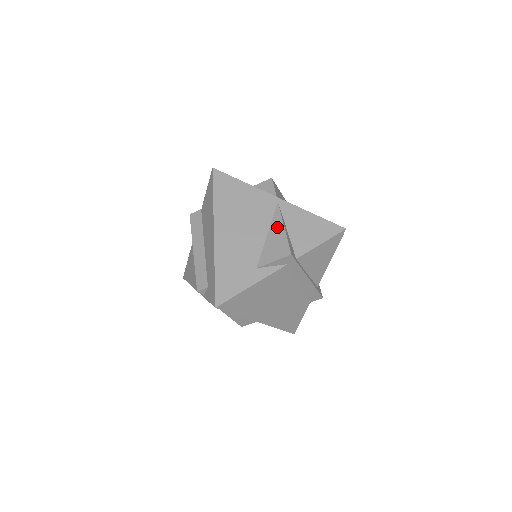
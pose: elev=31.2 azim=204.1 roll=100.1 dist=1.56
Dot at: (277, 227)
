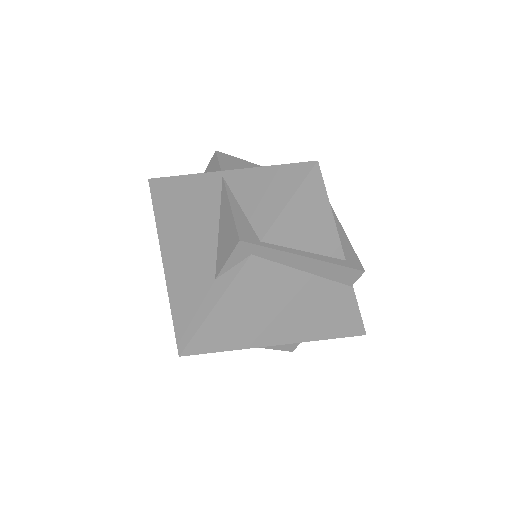
Dot at: (225, 211)
